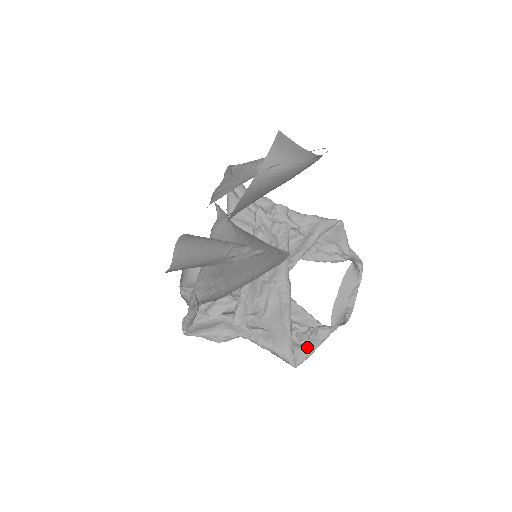
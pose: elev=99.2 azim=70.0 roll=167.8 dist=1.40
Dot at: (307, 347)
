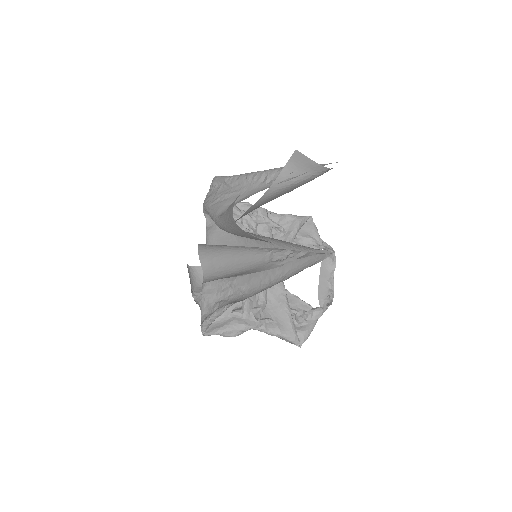
Dot at: (306, 328)
